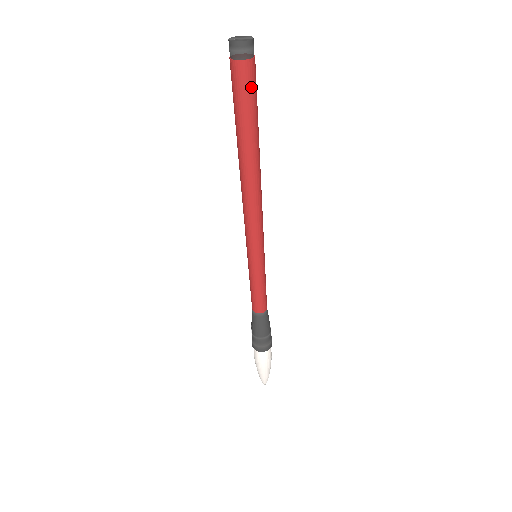
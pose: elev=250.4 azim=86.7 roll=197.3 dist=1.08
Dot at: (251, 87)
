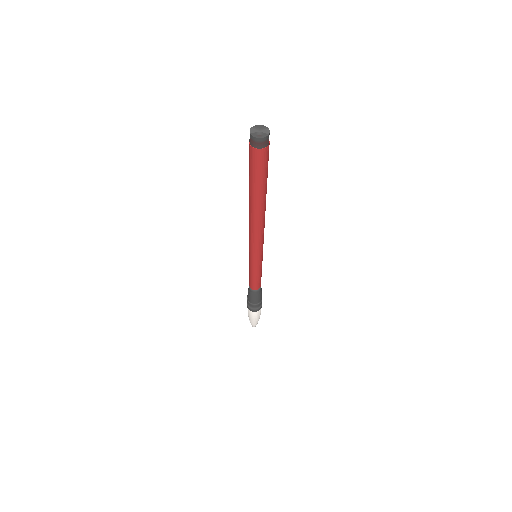
Dot at: (264, 164)
